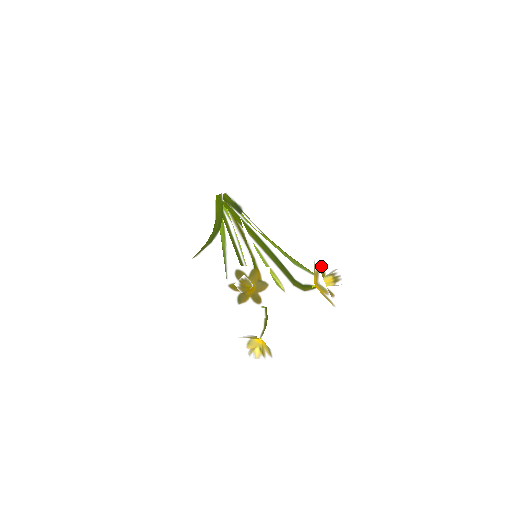
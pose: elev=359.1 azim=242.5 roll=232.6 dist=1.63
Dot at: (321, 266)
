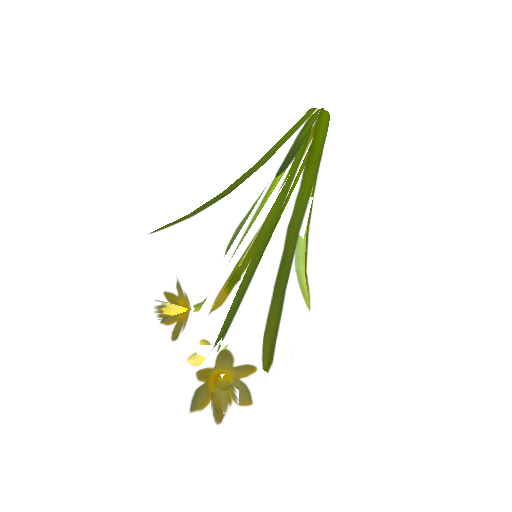
Dot at: (245, 358)
